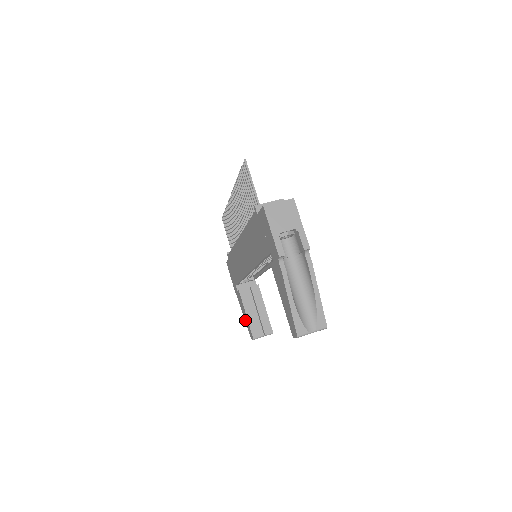
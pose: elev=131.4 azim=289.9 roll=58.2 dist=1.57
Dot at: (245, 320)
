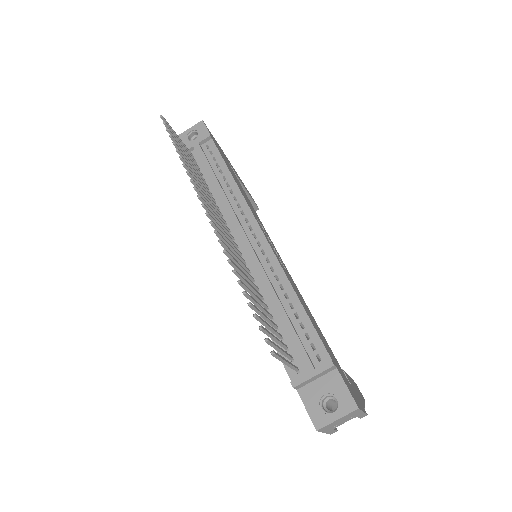
Dot at: occluded
